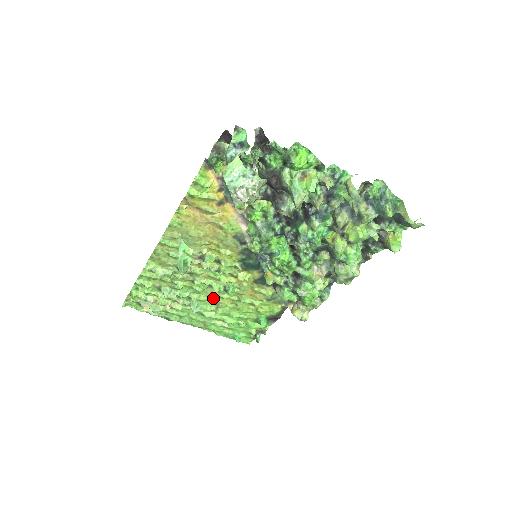
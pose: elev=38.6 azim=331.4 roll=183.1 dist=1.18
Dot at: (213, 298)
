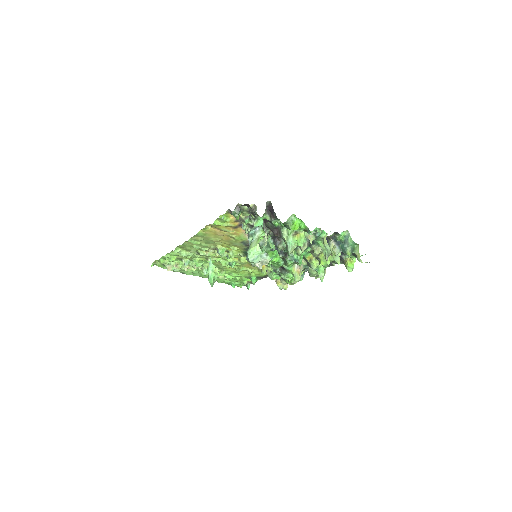
Dot at: (220, 266)
